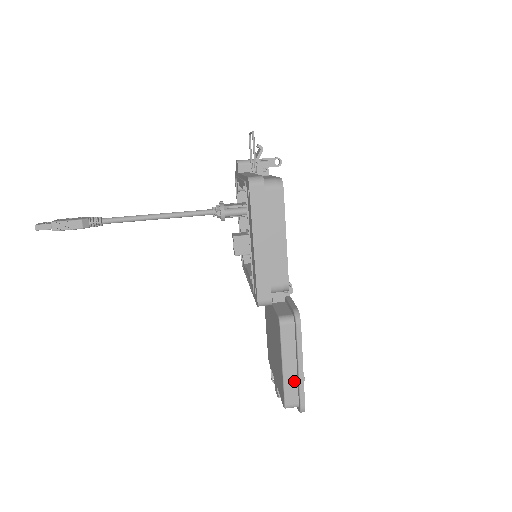
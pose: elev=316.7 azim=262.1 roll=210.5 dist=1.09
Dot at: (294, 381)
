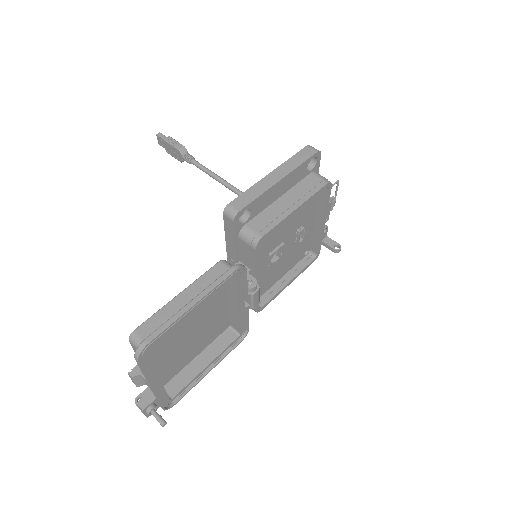
Dot at: (170, 316)
